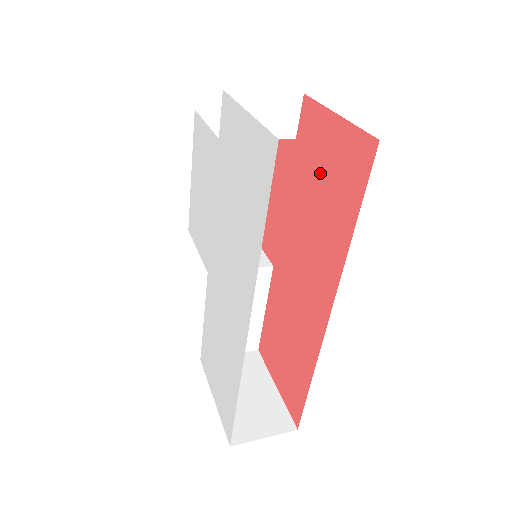
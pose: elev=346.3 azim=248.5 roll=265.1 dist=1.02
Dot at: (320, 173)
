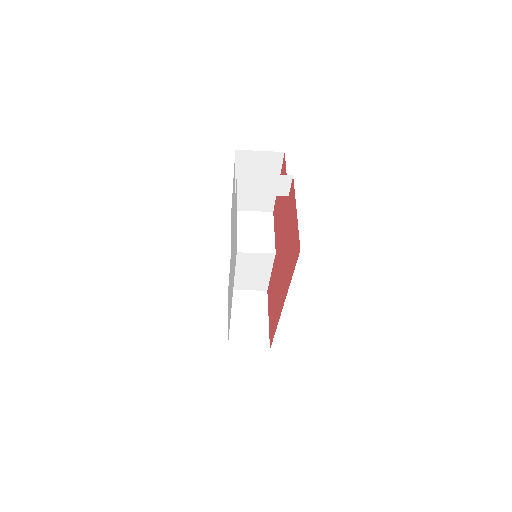
Dot at: (290, 232)
